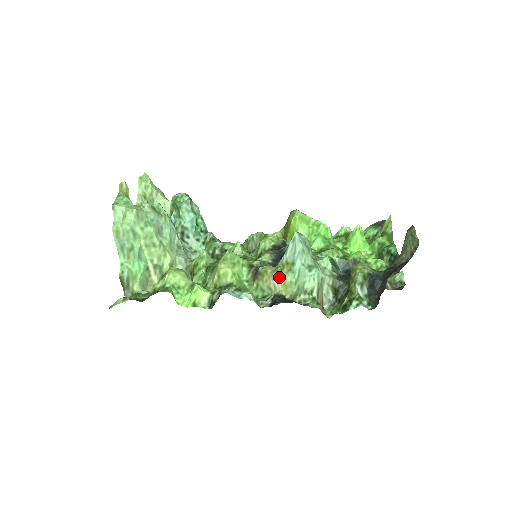
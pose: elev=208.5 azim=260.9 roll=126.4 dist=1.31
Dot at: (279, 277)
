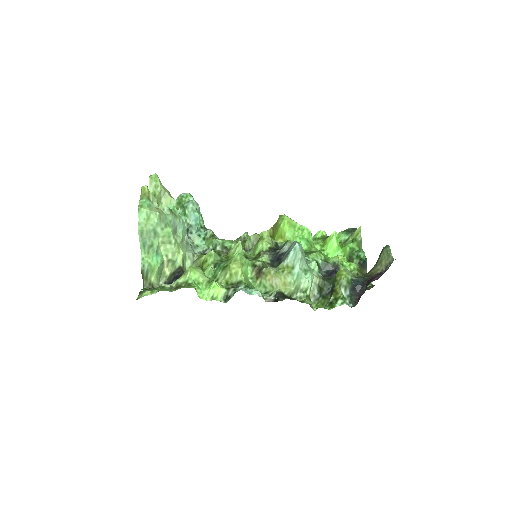
Dot at: (281, 278)
